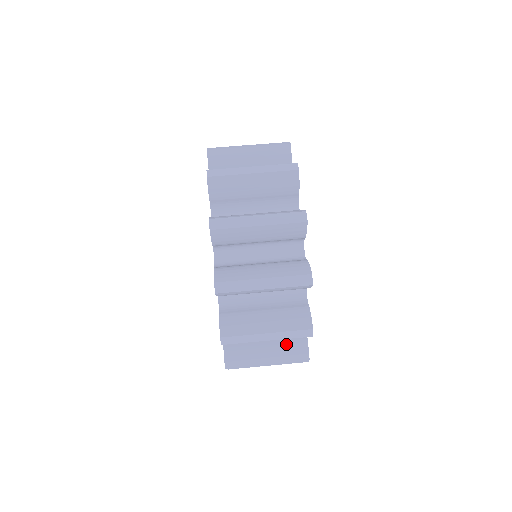
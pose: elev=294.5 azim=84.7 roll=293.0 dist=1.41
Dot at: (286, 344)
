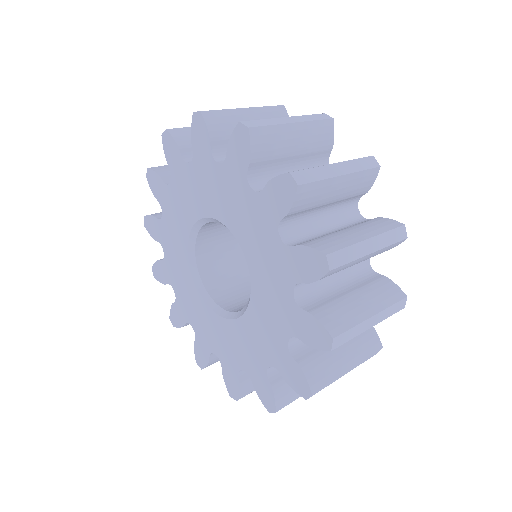
Dot at: occluded
